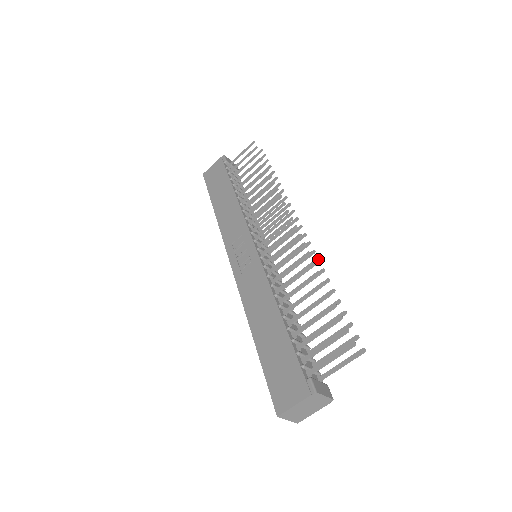
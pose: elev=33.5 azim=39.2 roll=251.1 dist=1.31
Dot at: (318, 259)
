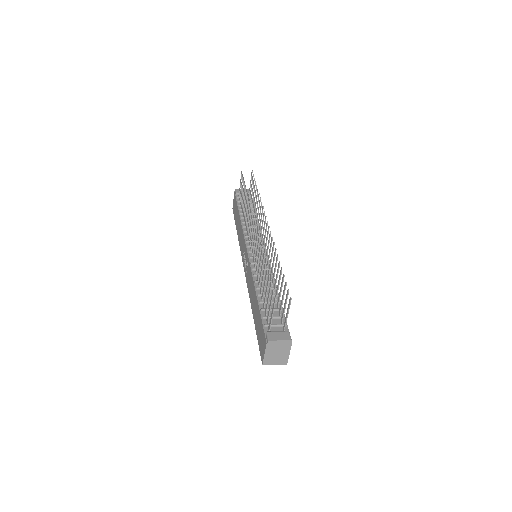
Dot at: (273, 243)
